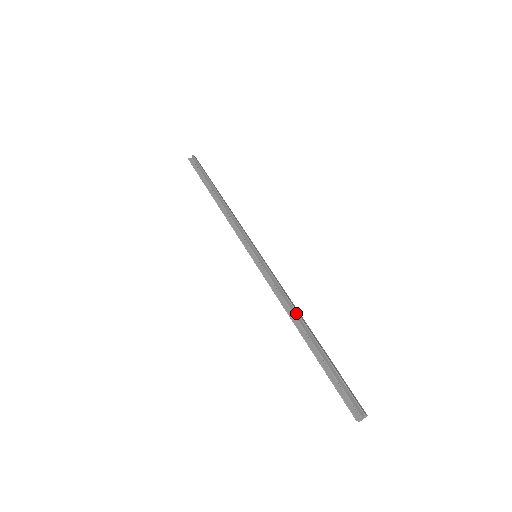
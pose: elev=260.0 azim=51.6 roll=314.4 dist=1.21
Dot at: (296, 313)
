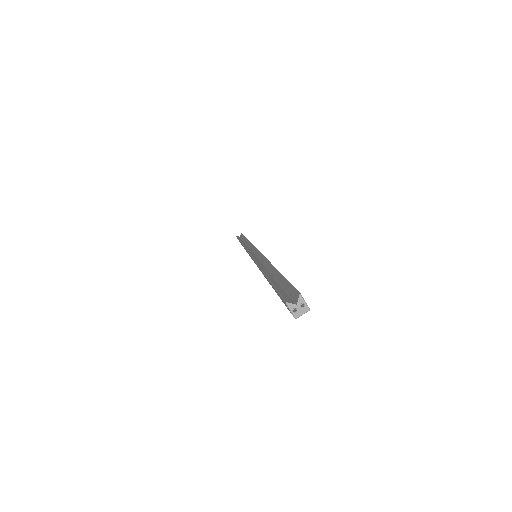
Dot at: (268, 264)
